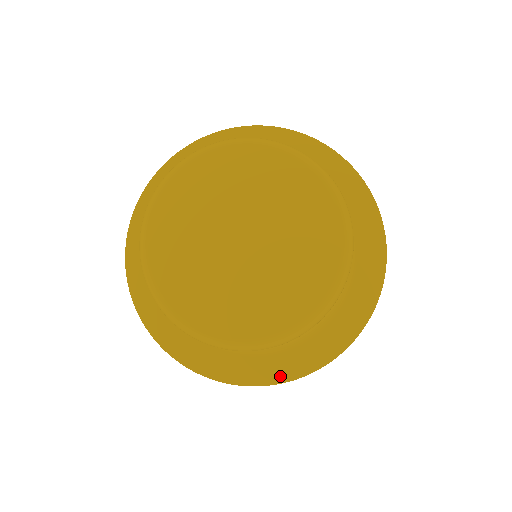
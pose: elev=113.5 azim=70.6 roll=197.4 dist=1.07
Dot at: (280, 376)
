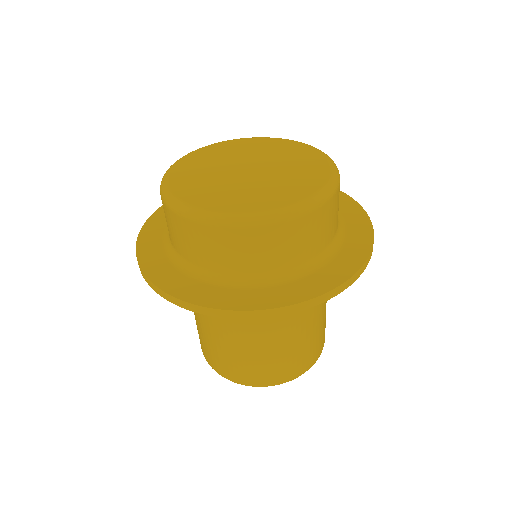
Dot at: (181, 293)
